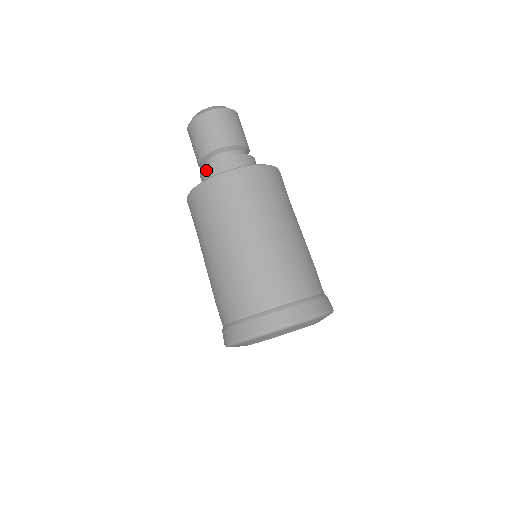
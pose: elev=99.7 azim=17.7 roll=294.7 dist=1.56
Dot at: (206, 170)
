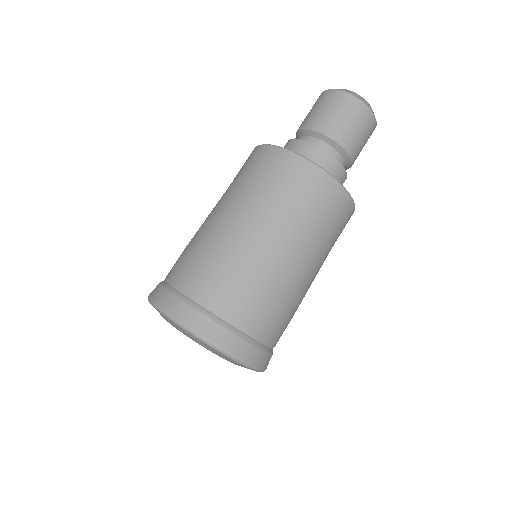
Dot at: (286, 144)
